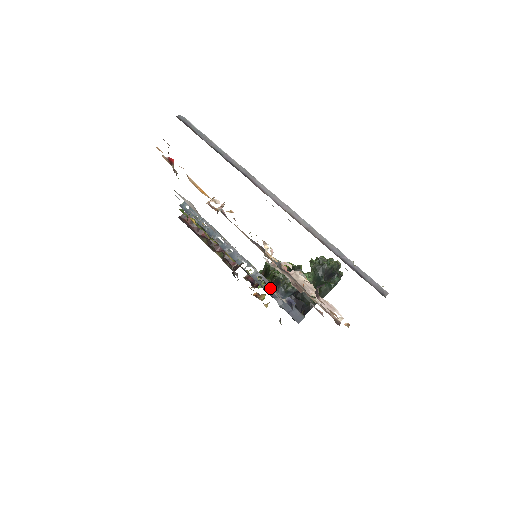
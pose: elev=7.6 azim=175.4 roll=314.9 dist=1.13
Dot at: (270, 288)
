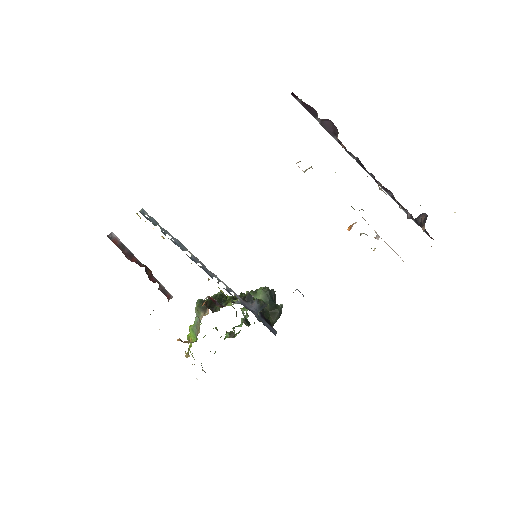
Dot at: (244, 303)
